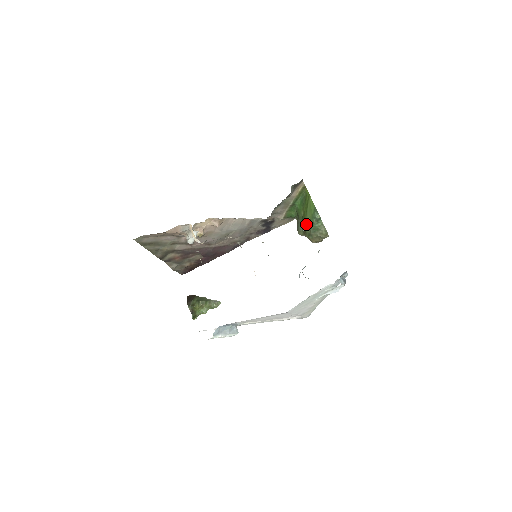
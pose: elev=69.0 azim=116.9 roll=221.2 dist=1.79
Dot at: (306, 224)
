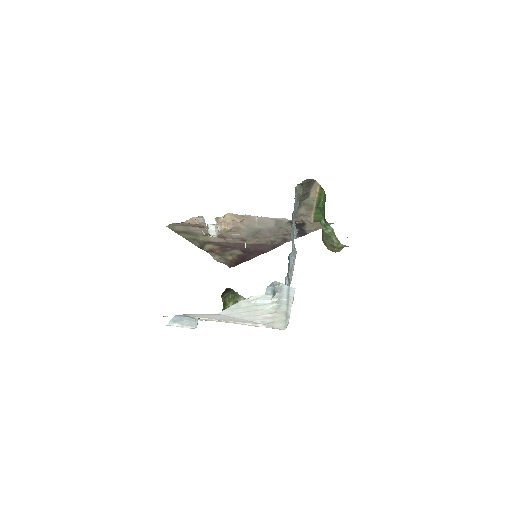
Dot at: occluded
